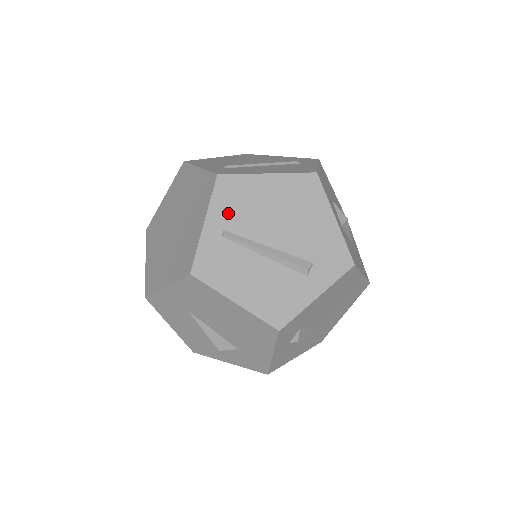
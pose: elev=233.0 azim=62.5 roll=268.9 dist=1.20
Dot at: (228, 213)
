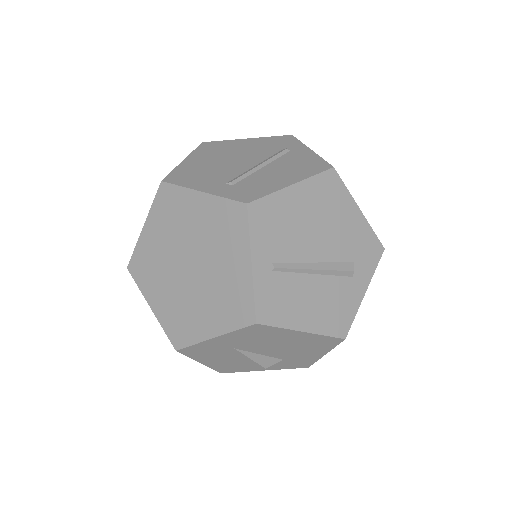
Dot at: (270, 243)
